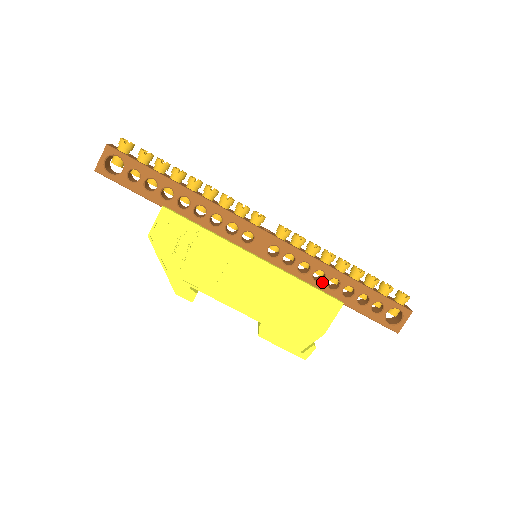
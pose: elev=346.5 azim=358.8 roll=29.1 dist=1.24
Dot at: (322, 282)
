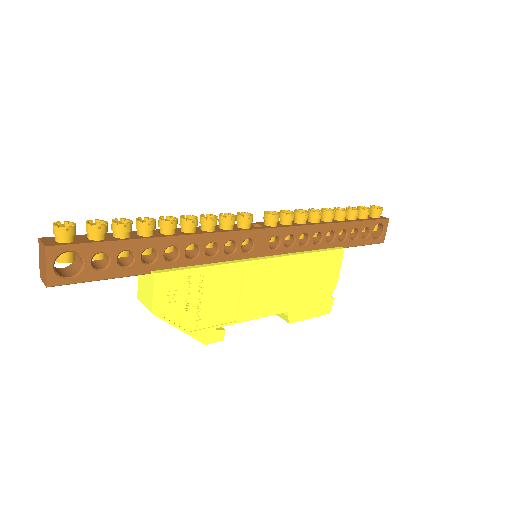
Dot at: (321, 242)
